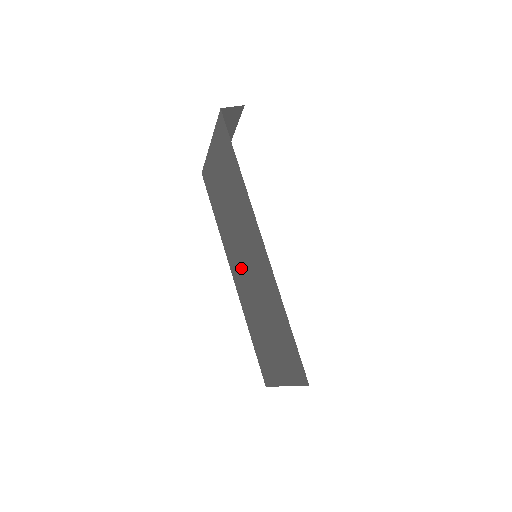
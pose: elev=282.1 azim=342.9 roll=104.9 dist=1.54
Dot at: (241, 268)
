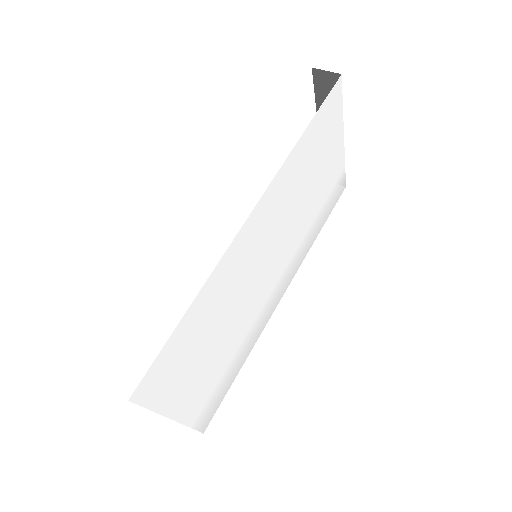
Dot at: occluded
